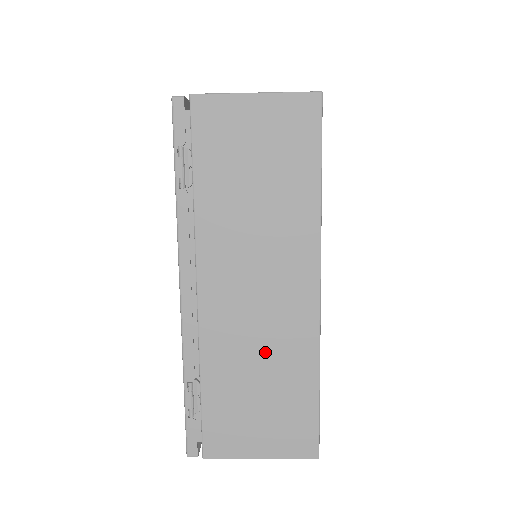
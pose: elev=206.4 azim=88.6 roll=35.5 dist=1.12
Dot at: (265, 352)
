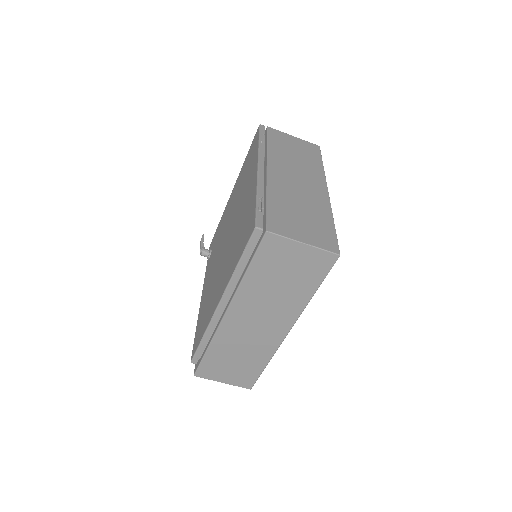
Dot at: (303, 201)
